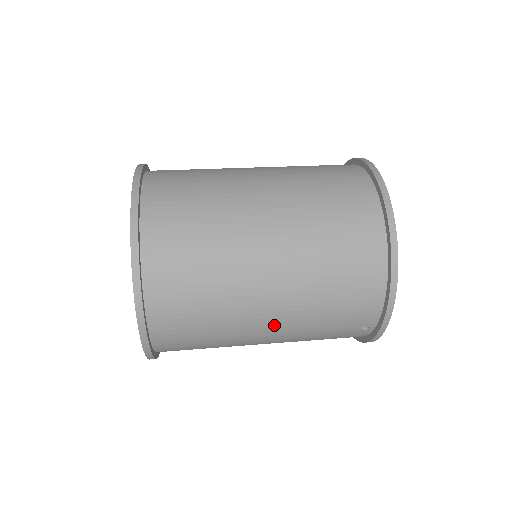
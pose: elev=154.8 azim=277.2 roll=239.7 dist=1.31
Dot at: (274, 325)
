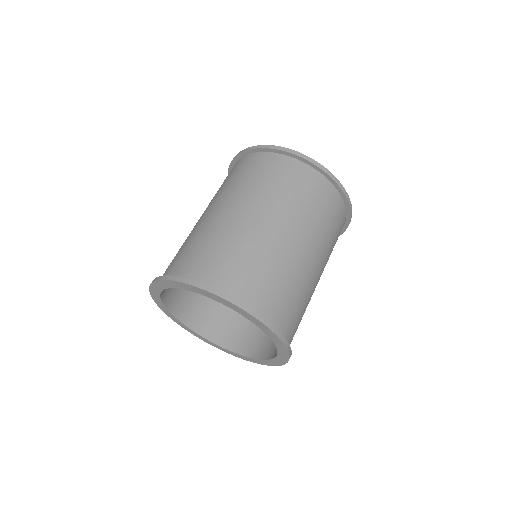
Dot at: occluded
